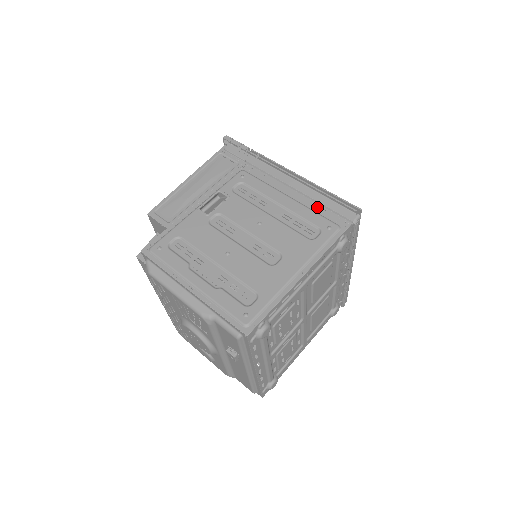
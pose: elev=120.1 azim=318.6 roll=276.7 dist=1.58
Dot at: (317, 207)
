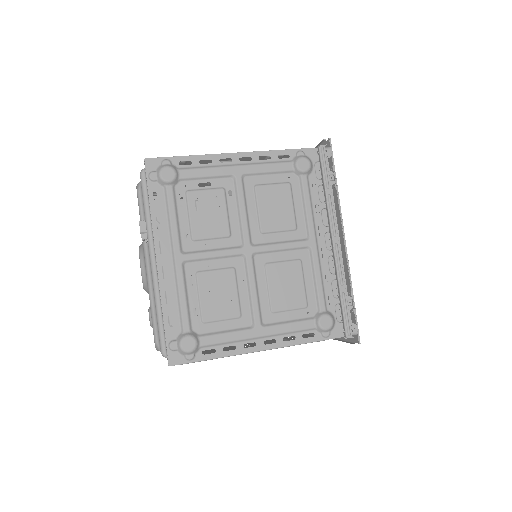
Dot at: occluded
